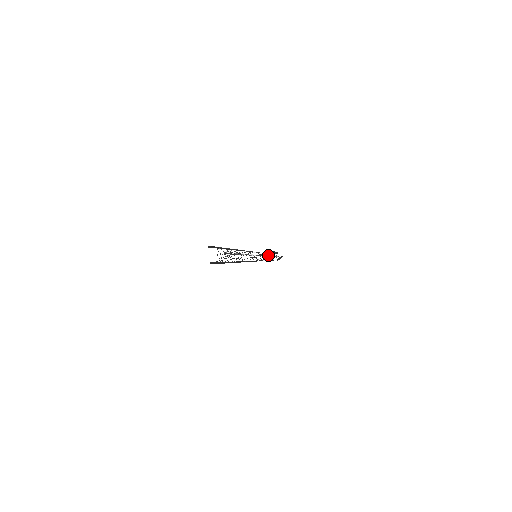
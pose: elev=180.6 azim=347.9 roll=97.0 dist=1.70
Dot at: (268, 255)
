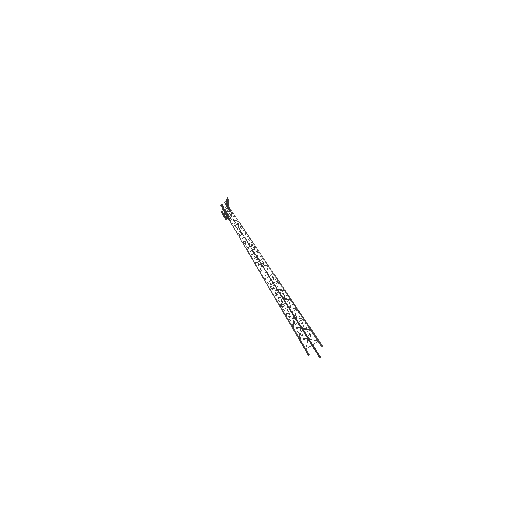
Dot at: (224, 215)
